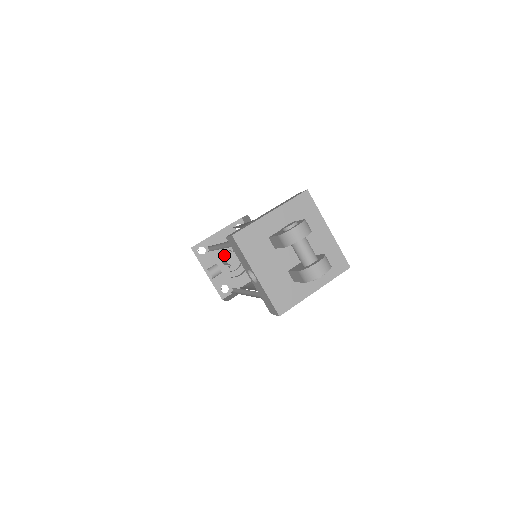
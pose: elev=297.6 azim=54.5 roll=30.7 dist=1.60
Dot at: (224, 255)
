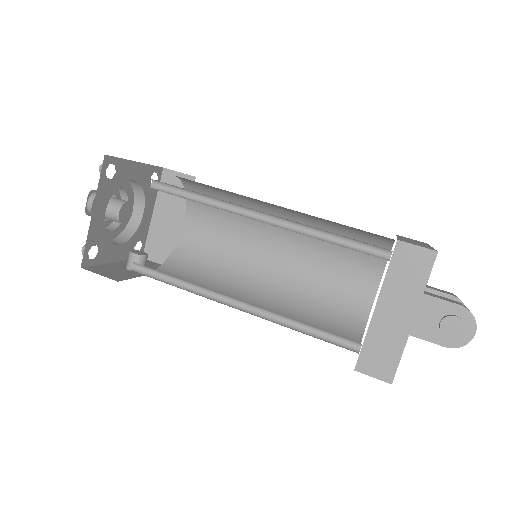
Dot at: (107, 216)
